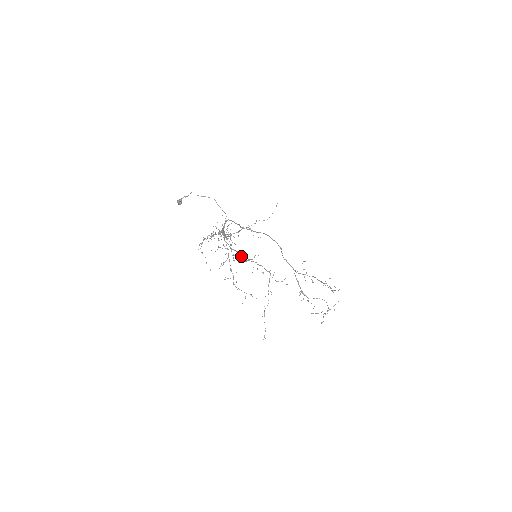
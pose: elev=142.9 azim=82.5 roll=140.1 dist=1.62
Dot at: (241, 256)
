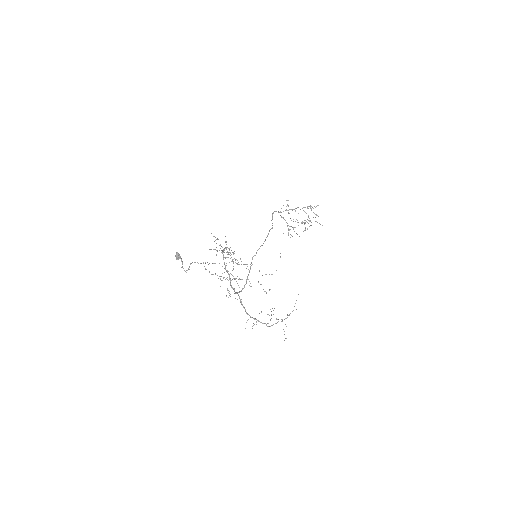
Dot at: occluded
